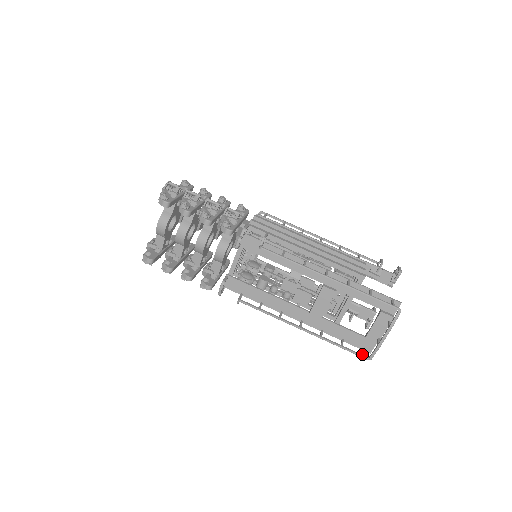
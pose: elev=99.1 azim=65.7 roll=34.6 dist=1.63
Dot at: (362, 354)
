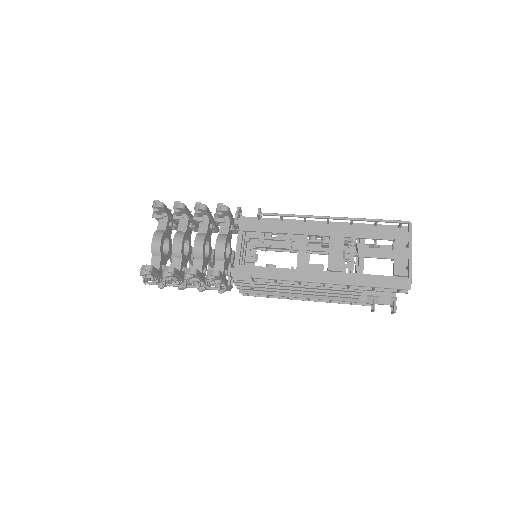
Dot at: (399, 287)
